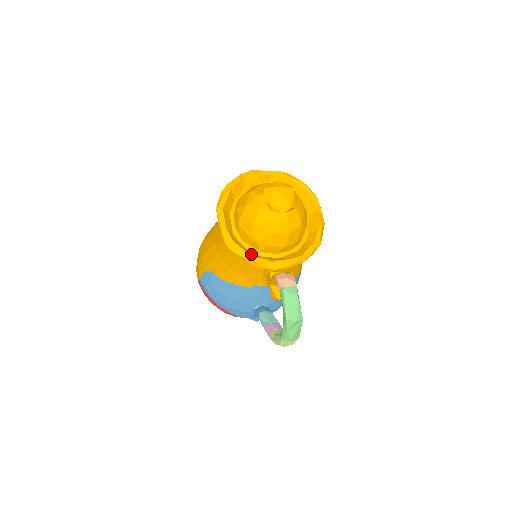
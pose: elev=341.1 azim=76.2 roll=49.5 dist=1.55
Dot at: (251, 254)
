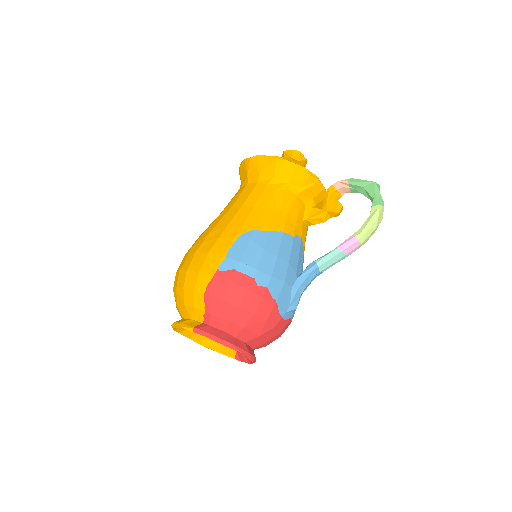
Dot at: occluded
